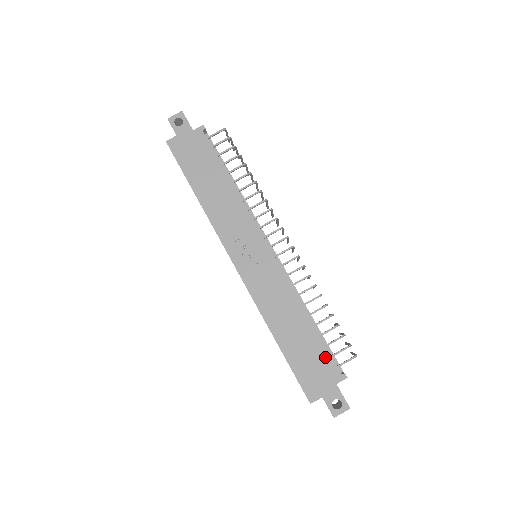
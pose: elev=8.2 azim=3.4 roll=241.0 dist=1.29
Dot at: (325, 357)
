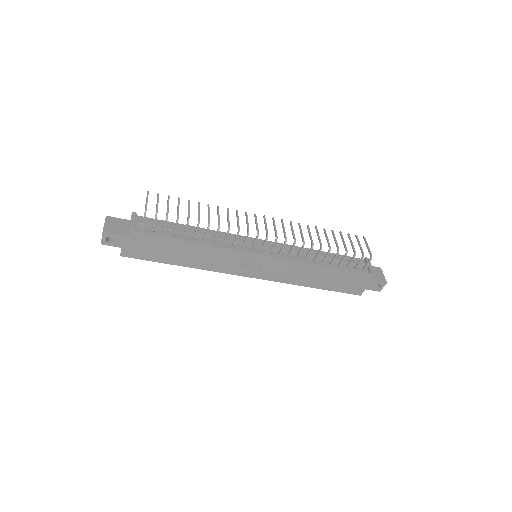
Dot at: (352, 275)
